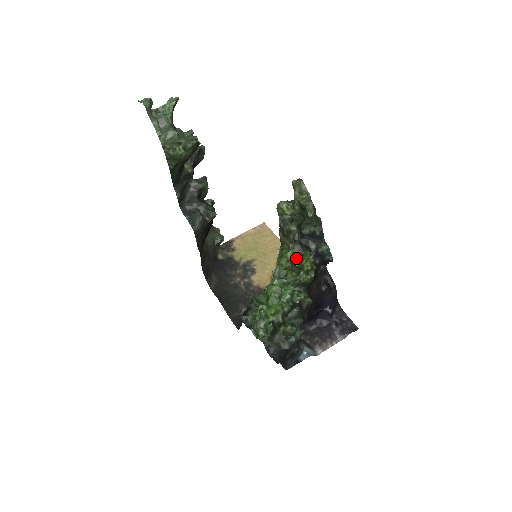
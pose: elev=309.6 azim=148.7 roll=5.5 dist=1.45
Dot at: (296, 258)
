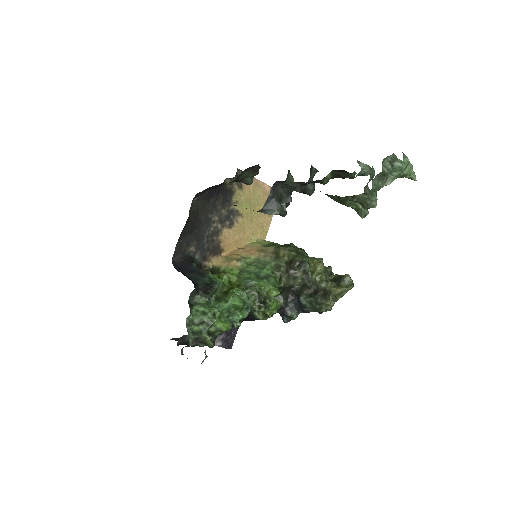
Dot at: occluded
